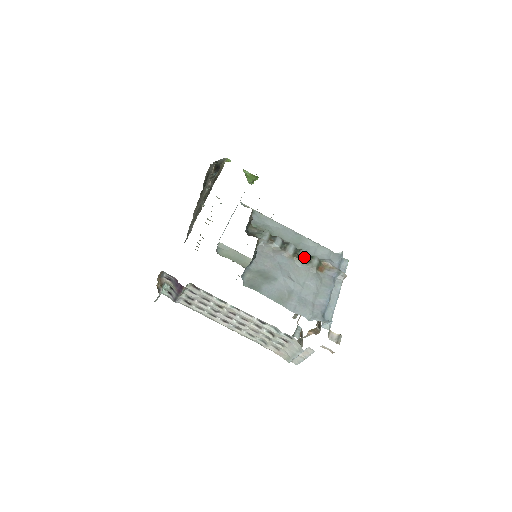
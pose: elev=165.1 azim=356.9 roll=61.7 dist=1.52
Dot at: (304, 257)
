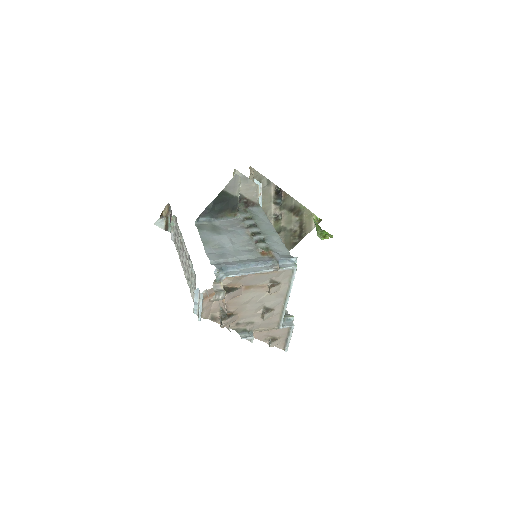
Dot at: (257, 238)
